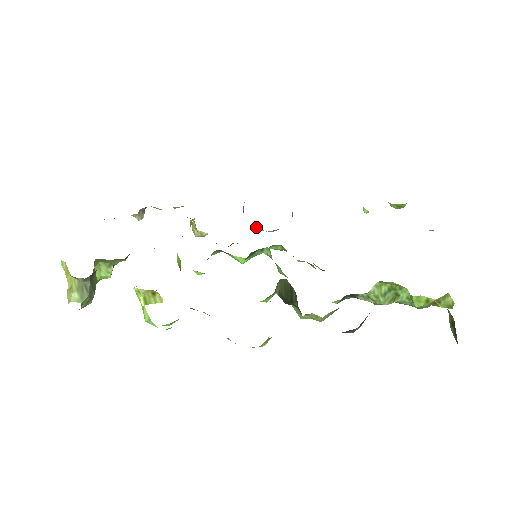
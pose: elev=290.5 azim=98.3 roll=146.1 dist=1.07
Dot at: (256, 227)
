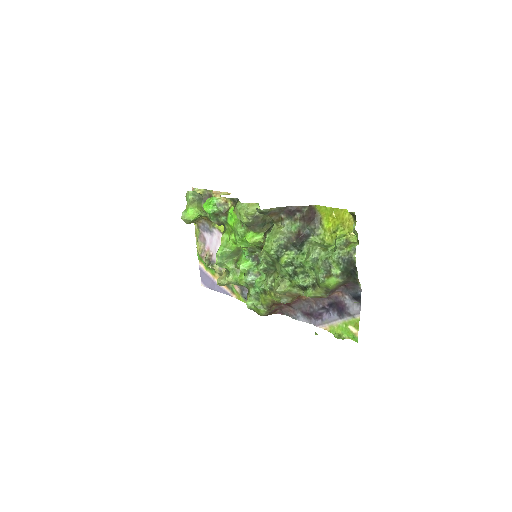
Dot at: (250, 296)
